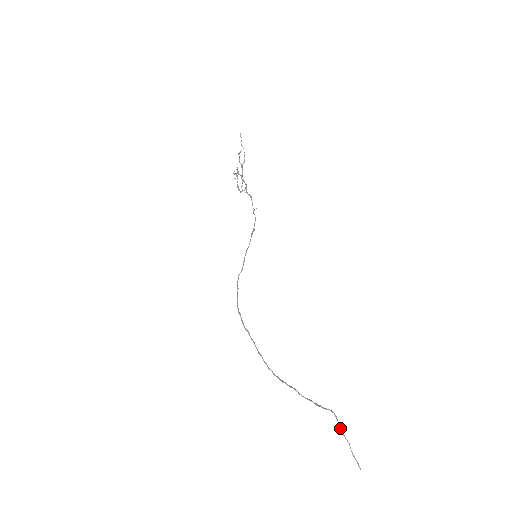
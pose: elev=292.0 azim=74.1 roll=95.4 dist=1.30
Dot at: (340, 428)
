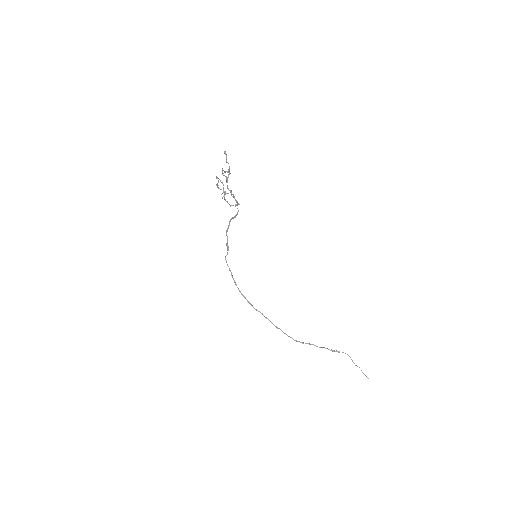
Dot at: (354, 363)
